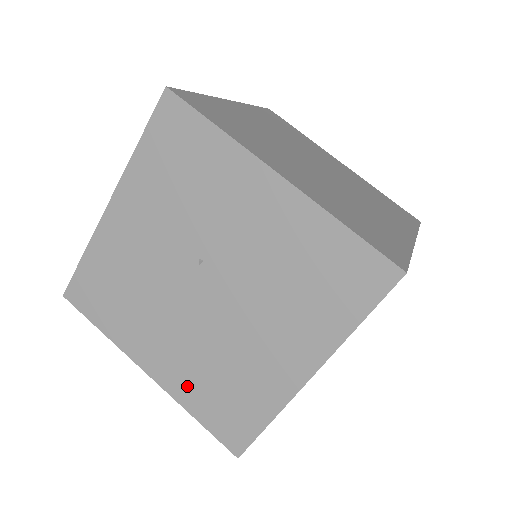
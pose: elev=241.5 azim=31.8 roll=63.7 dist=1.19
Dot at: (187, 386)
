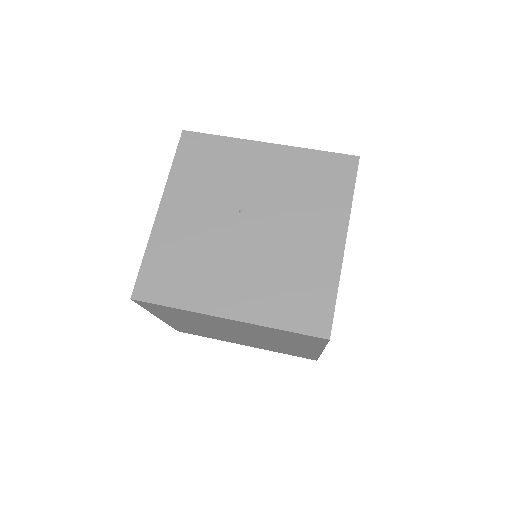
Dot at: (265, 306)
